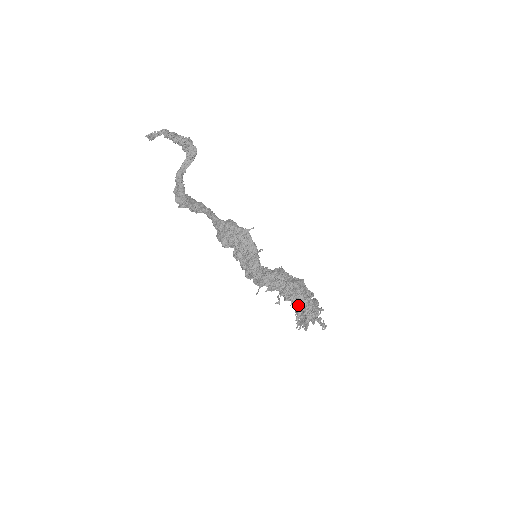
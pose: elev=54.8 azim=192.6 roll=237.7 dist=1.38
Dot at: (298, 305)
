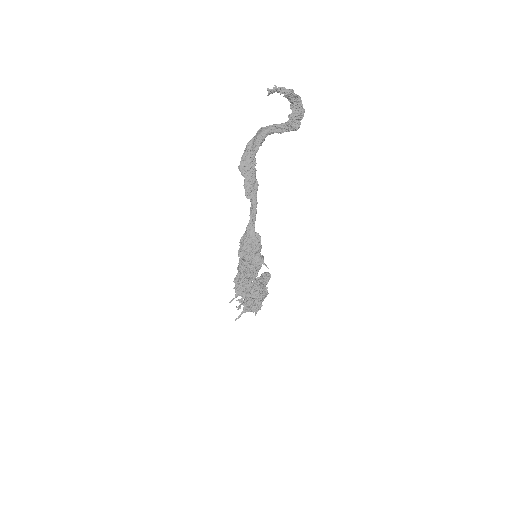
Dot at: (250, 308)
